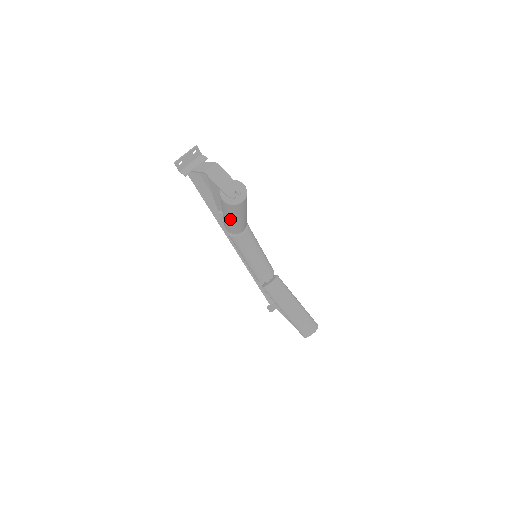
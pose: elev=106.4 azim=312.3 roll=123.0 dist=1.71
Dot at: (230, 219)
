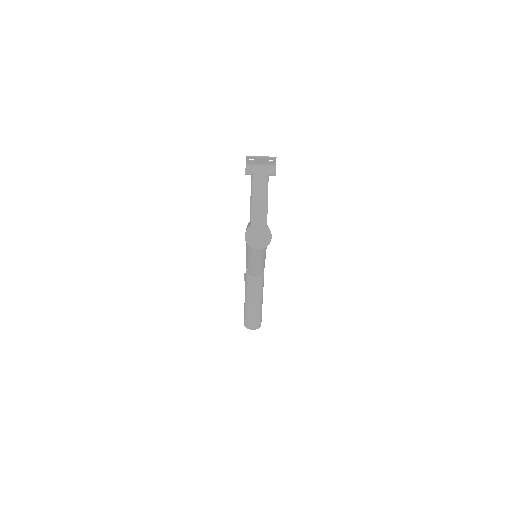
Dot at: occluded
